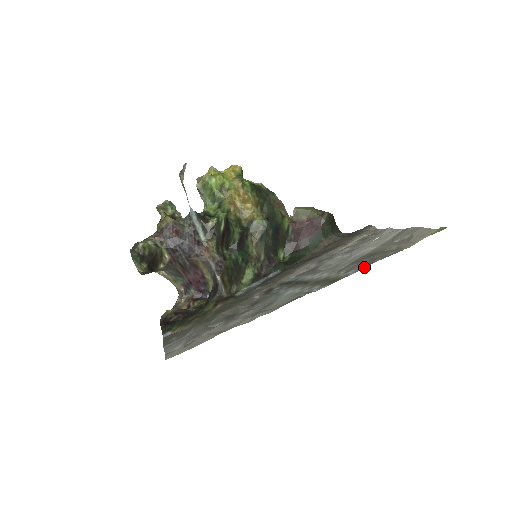
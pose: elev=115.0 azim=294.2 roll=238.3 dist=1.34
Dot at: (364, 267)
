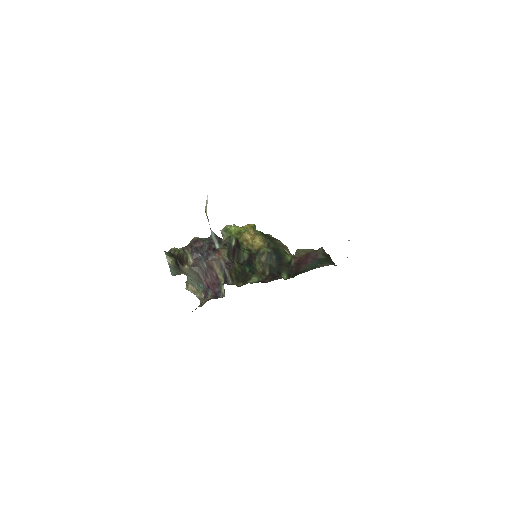
Dot at: occluded
